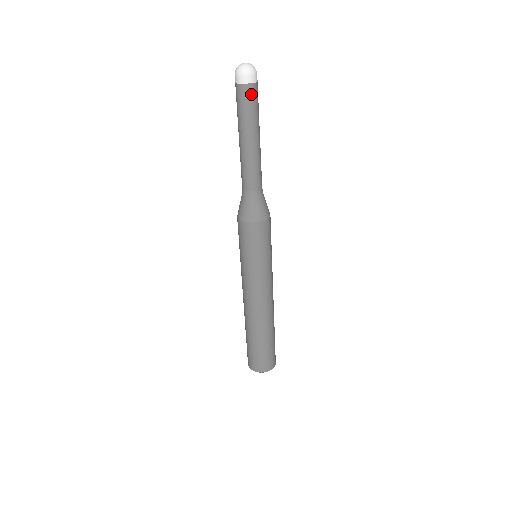
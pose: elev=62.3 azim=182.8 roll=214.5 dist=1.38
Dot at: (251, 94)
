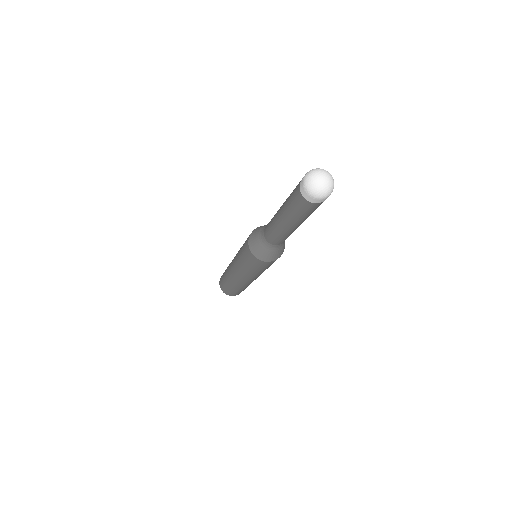
Dot at: (317, 207)
